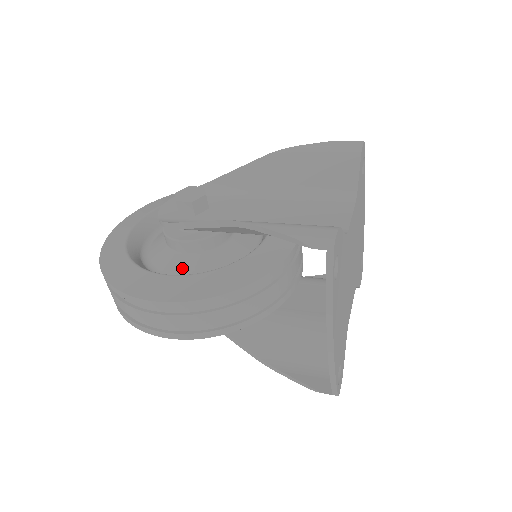
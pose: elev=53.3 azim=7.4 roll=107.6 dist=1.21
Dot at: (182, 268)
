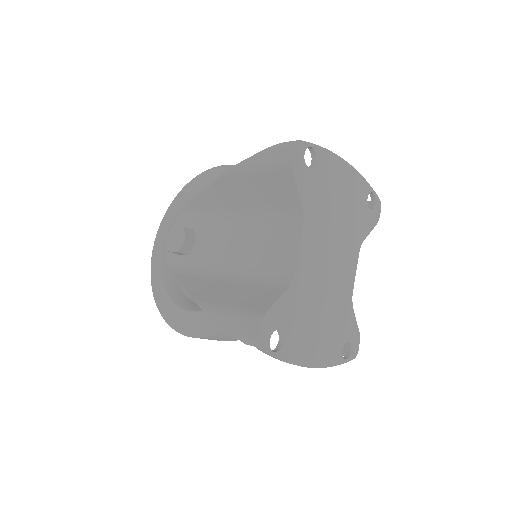
Dot at: occluded
